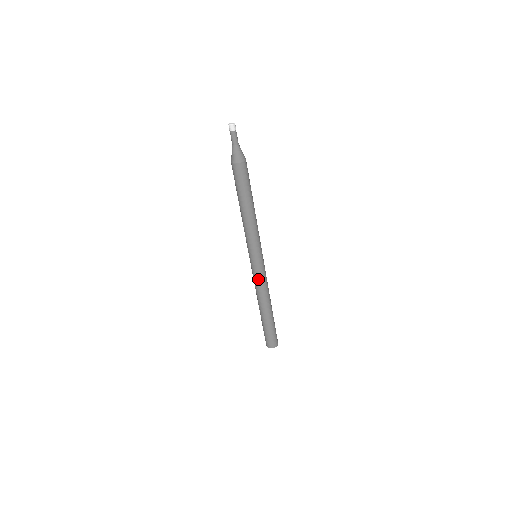
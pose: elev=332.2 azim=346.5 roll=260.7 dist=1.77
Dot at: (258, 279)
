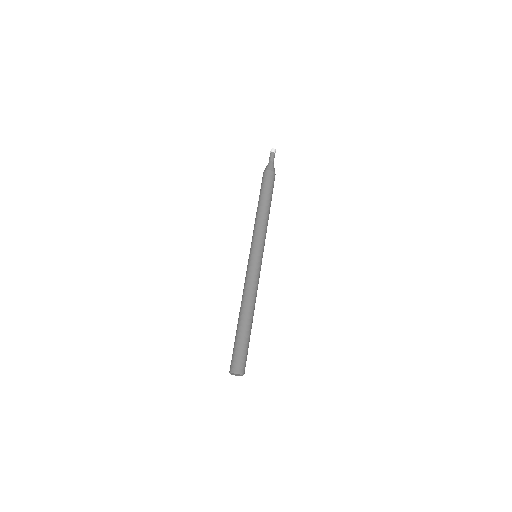
Dot at: (254, 275)
